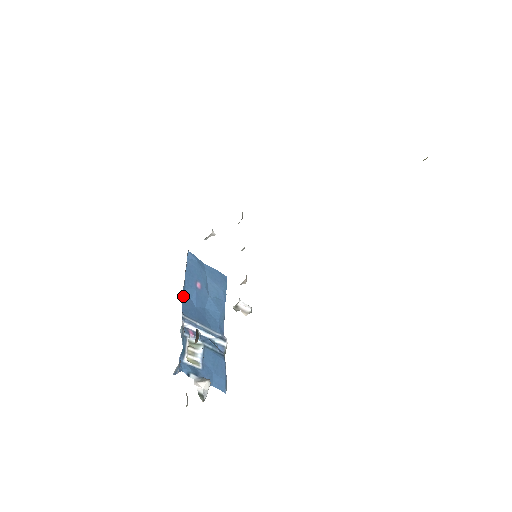
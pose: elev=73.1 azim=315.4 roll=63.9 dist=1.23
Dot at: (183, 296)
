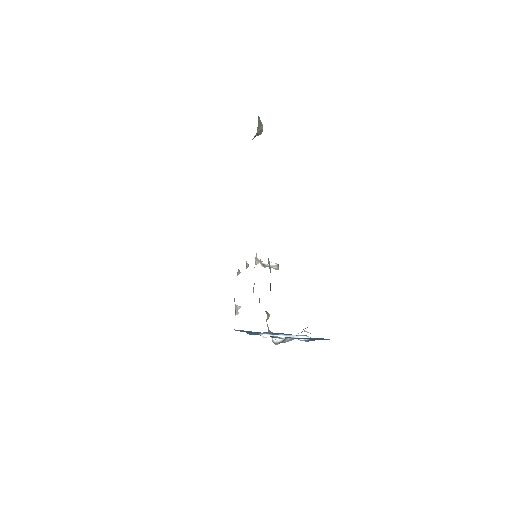
Dot at: occluded
